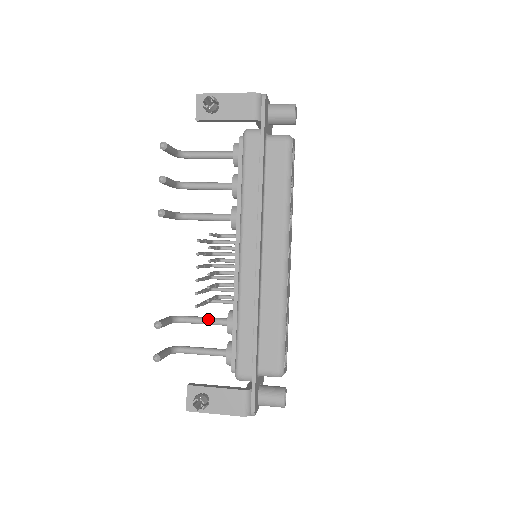
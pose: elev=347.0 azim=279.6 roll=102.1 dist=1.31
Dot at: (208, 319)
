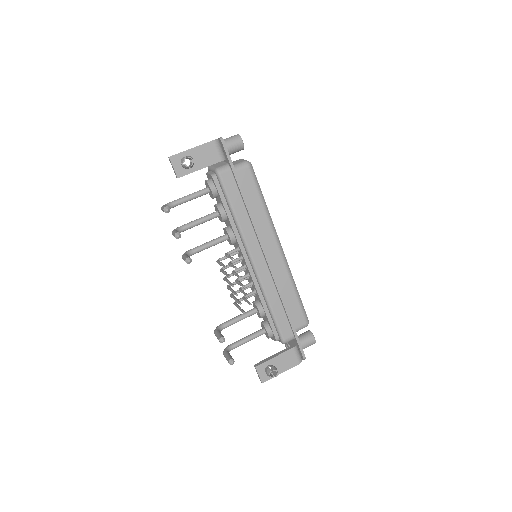
Dot at: (242, 316)
